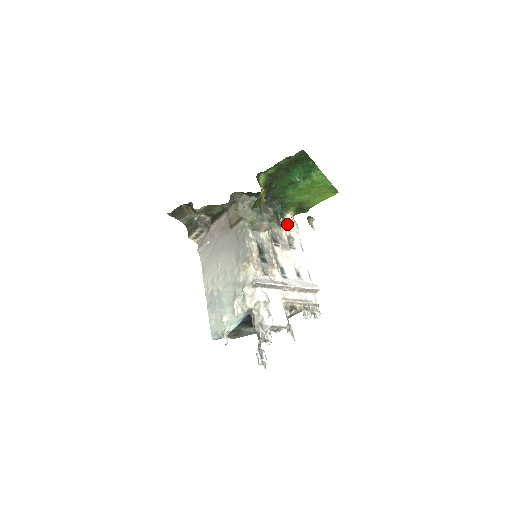
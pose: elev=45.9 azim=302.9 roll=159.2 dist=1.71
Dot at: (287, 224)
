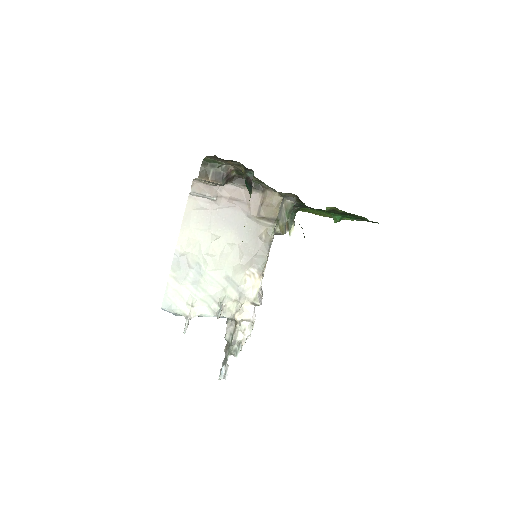
Dot at: occluded
